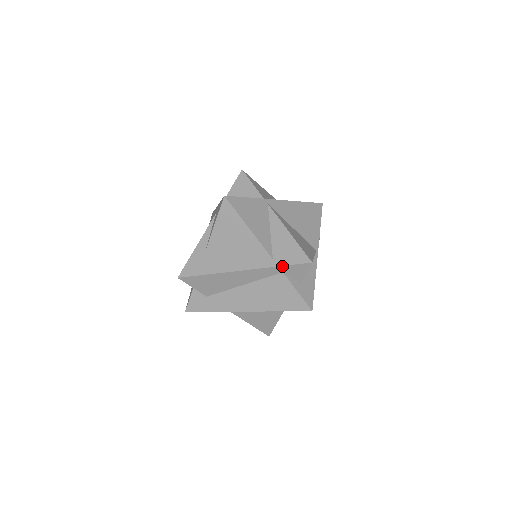
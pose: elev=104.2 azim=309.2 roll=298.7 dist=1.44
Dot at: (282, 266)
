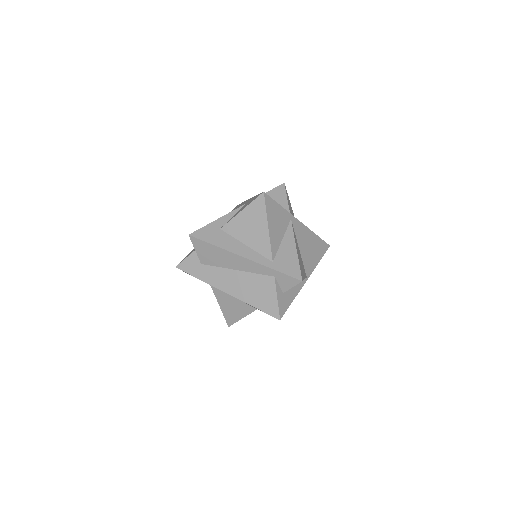
Dot at: (277, 271)
